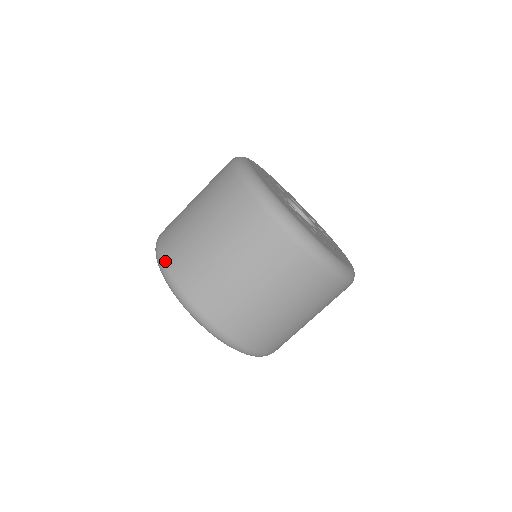
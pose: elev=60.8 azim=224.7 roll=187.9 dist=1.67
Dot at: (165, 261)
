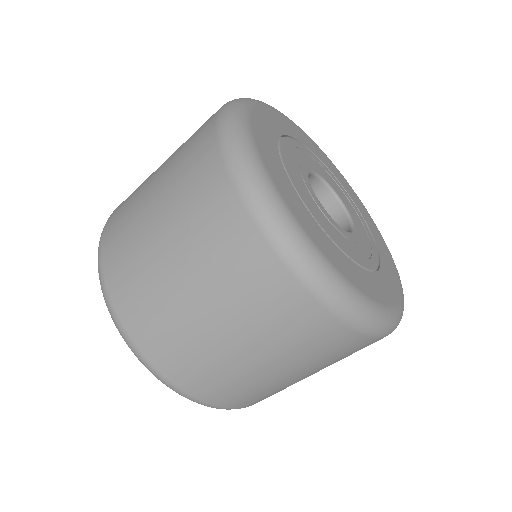
Dot at: (122, 320)
